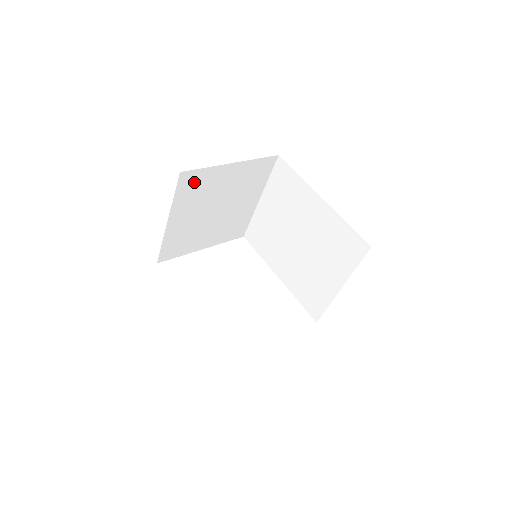
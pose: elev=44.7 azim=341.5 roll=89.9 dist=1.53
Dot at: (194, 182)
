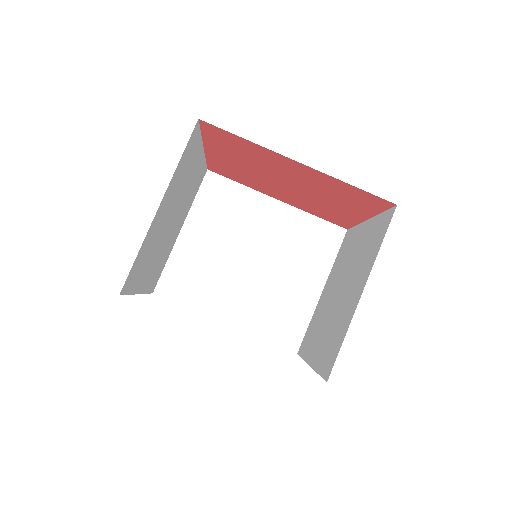
Dot at: (190, 150)
